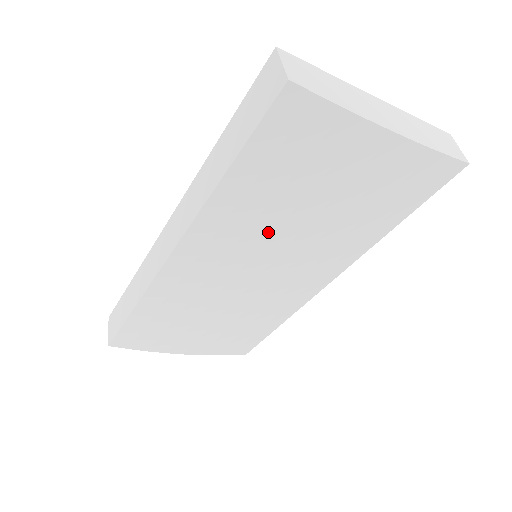
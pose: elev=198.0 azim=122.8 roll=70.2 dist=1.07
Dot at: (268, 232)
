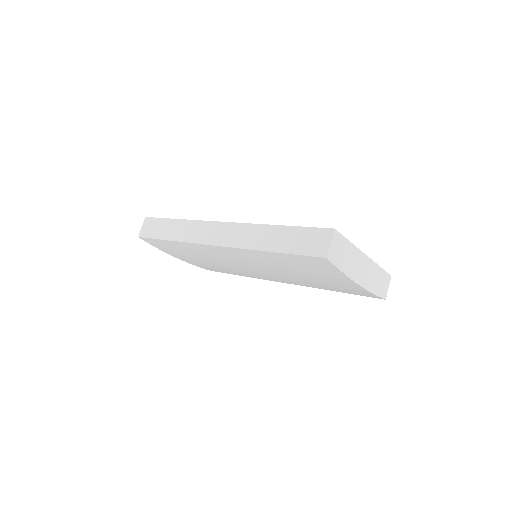
Dot at: (271, 267)
